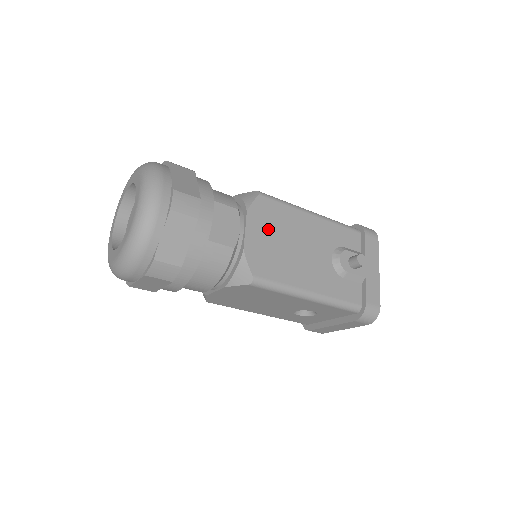
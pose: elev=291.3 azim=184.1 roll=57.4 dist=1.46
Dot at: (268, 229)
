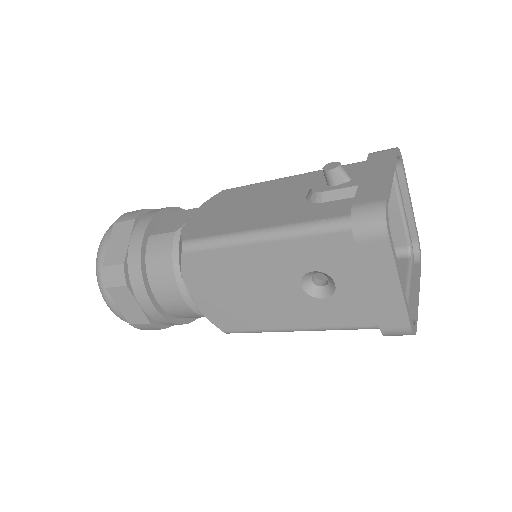
Dot at: (221, 206)
